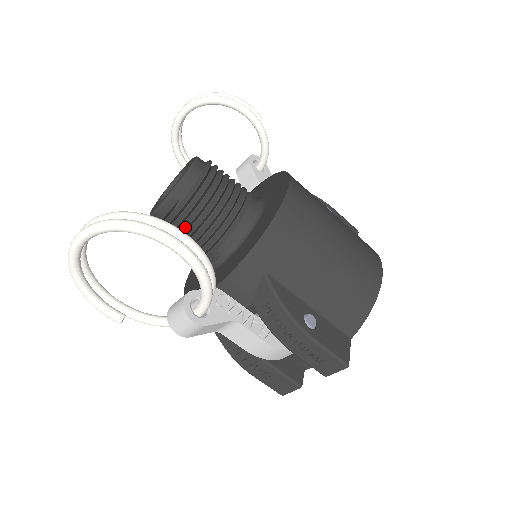
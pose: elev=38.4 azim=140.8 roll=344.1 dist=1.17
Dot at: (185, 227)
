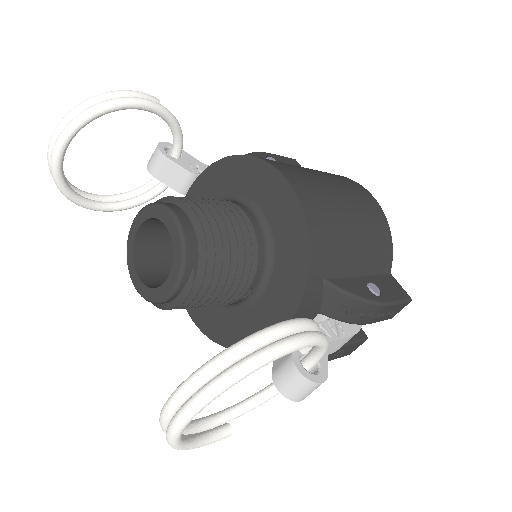
Dot at: (212, 292)
